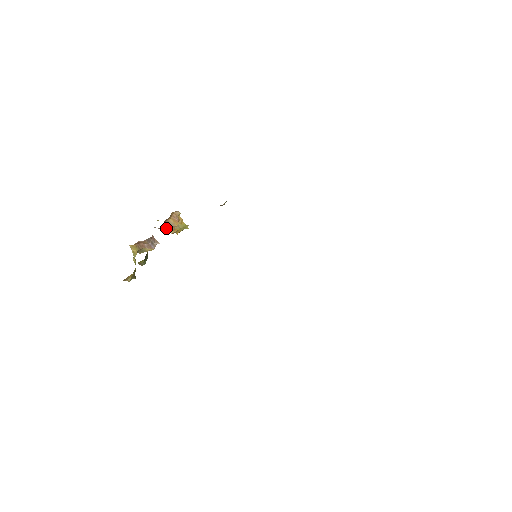
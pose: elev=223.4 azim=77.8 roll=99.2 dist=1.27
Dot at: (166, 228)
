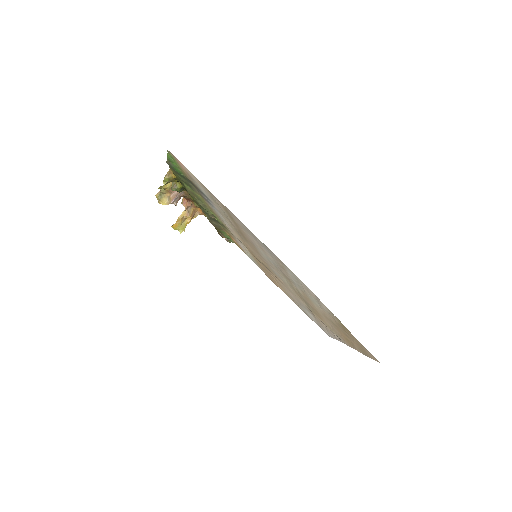
Dot at: (187, 208)
